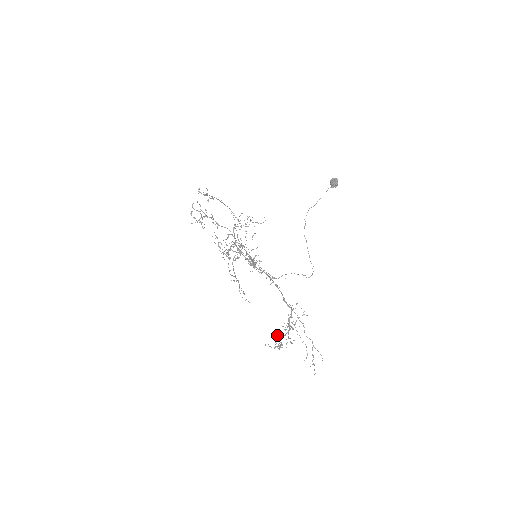
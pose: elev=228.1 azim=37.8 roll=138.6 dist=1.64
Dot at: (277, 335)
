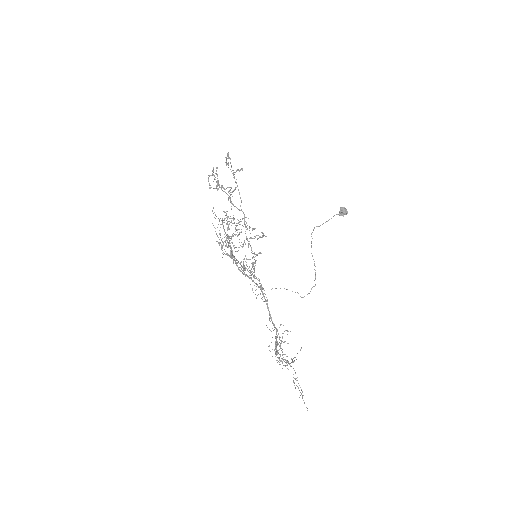
Dot at: occluded
